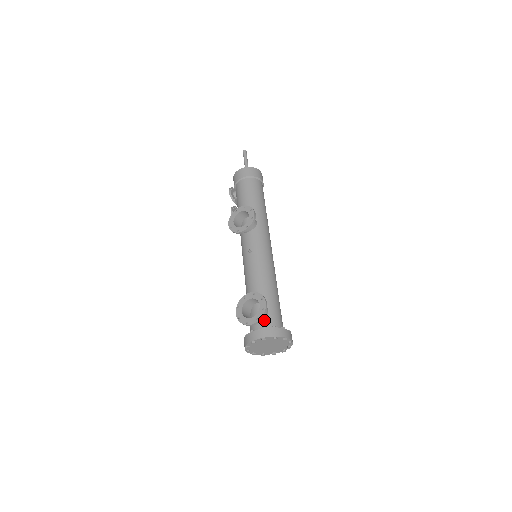
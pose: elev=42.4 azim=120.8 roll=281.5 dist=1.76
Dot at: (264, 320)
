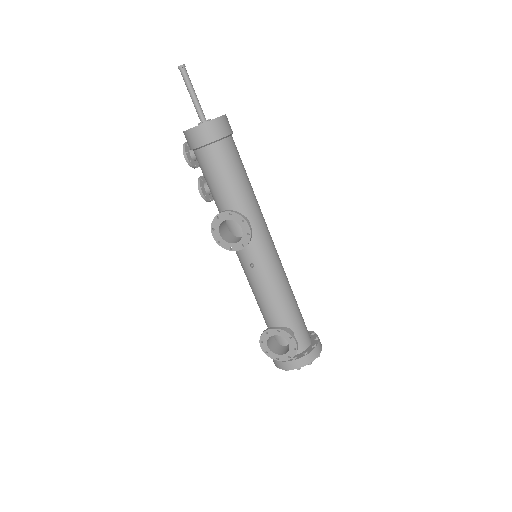
Dot at: occluded
